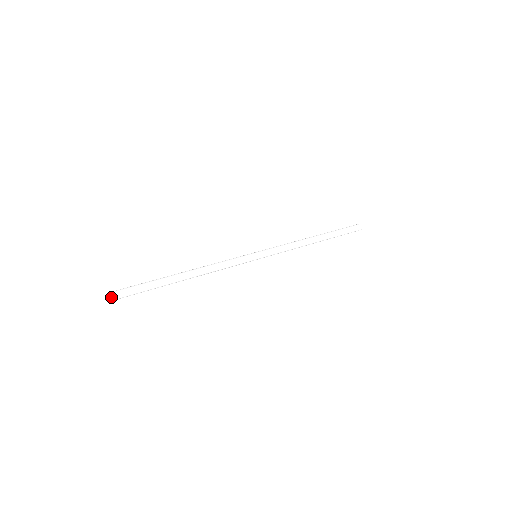
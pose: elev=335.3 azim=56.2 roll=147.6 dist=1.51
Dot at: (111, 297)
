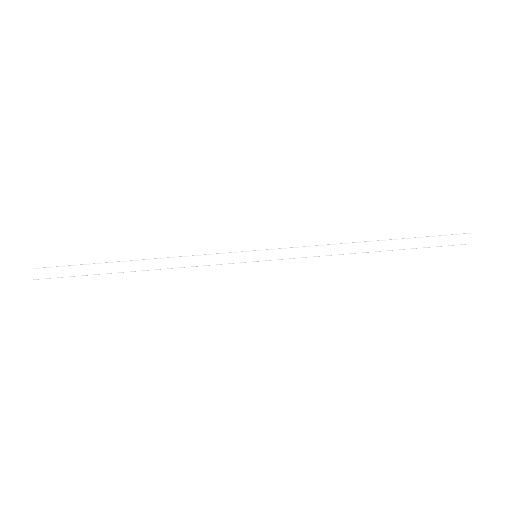
Dot at: (31, 273)
